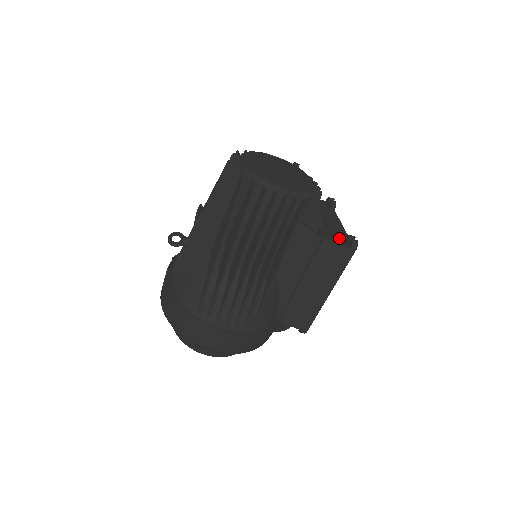
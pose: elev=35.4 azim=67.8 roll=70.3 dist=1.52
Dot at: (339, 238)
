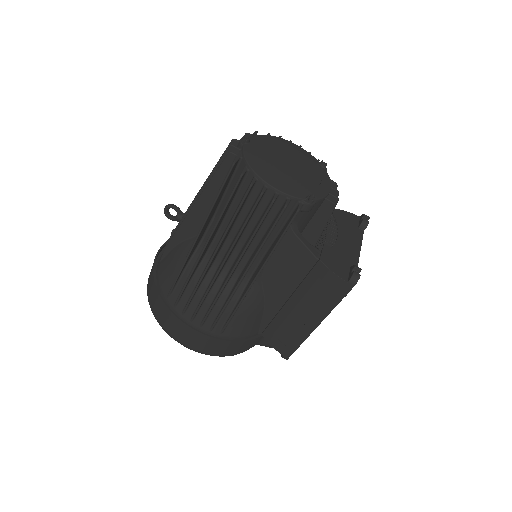
Dot at: (342, 265)
